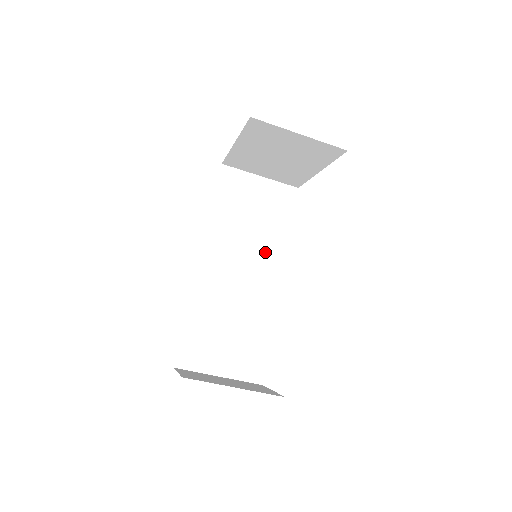
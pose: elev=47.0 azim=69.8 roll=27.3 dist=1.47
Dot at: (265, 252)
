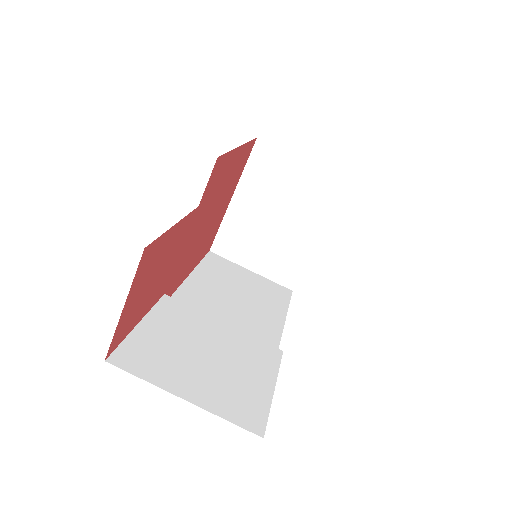
Dot at: (258, 320)
